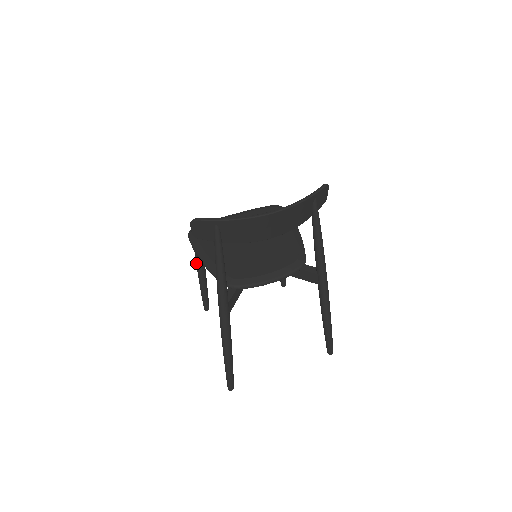
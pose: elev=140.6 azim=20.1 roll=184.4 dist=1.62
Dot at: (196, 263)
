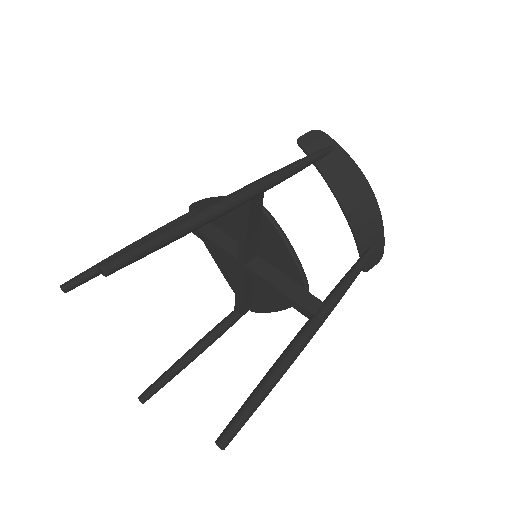
Dot at: (154, 231)
